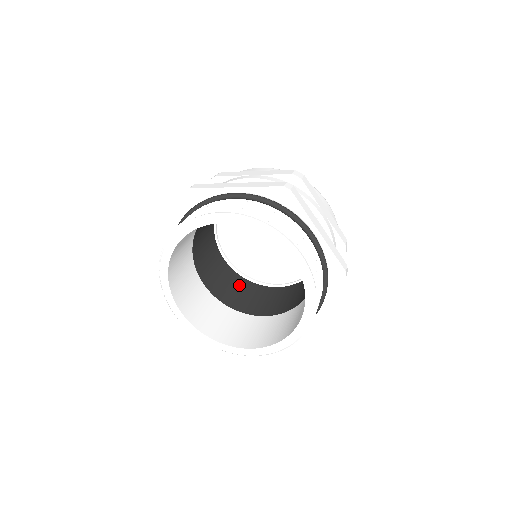
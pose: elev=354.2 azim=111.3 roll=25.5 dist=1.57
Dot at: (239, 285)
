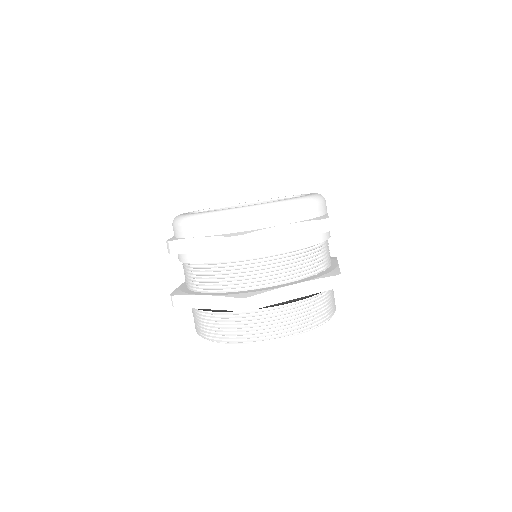
Dot at: occluded
